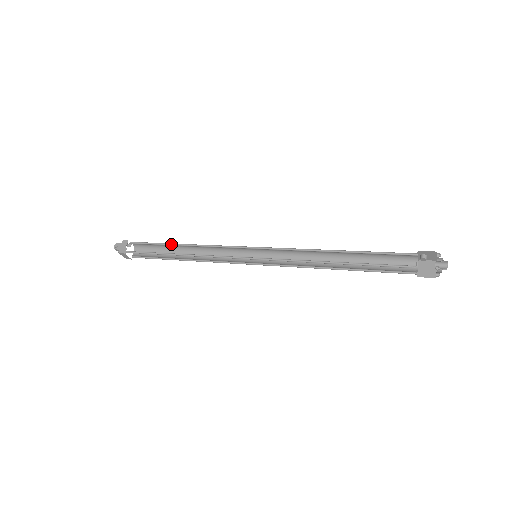
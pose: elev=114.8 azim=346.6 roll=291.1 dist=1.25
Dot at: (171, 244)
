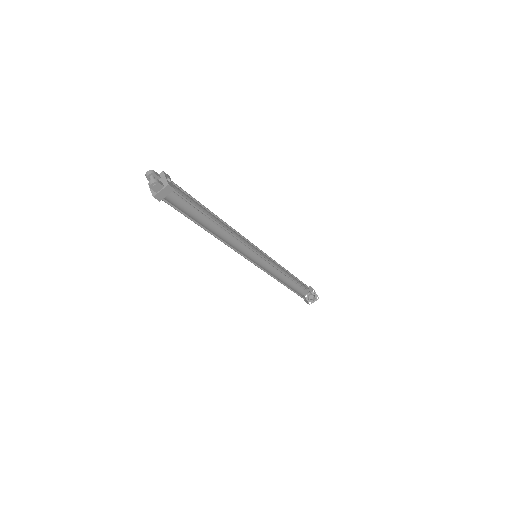
Dot at: (212, 218)
